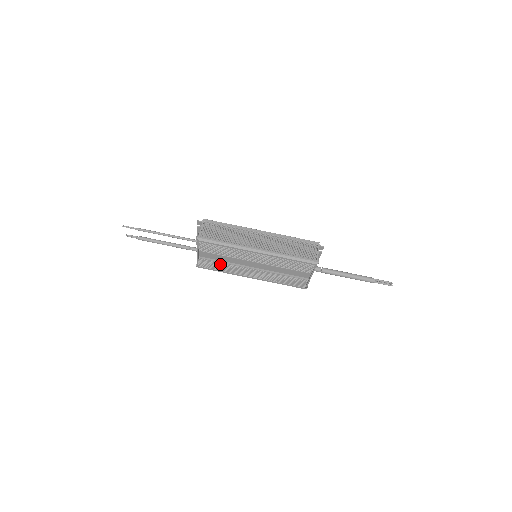
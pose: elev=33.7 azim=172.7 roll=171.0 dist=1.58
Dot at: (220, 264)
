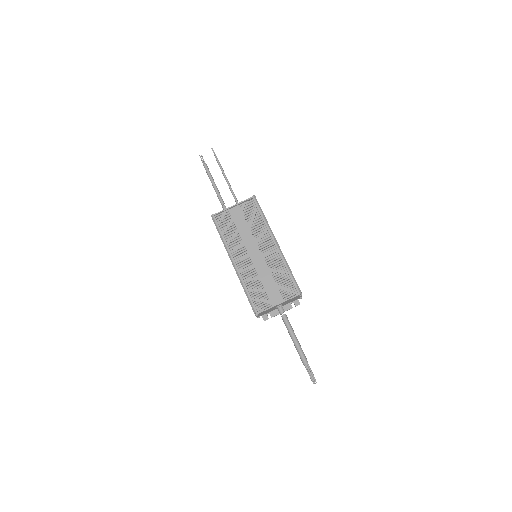
Dot at: (233, 229)
